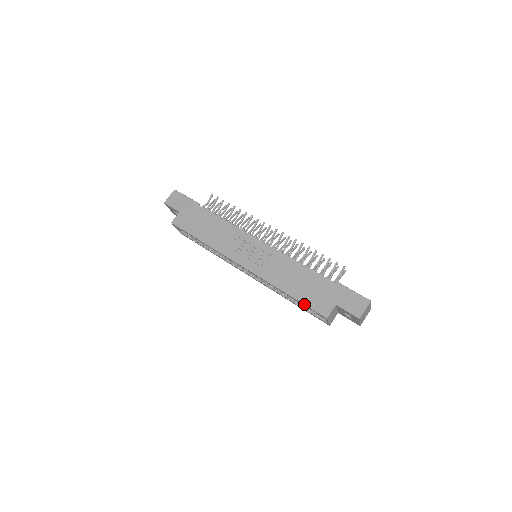
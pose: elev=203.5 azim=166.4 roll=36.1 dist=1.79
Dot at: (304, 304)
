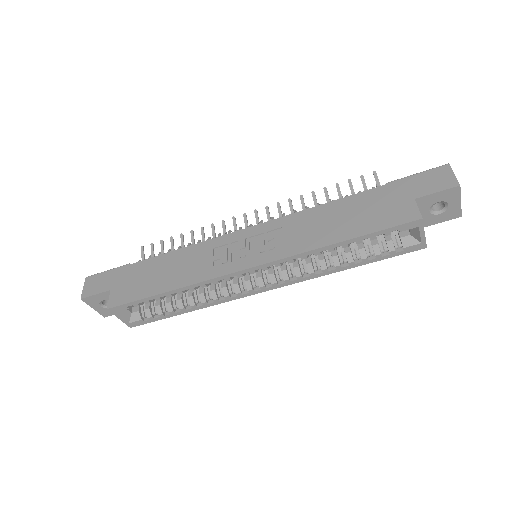
Dot at: (375, 231)
